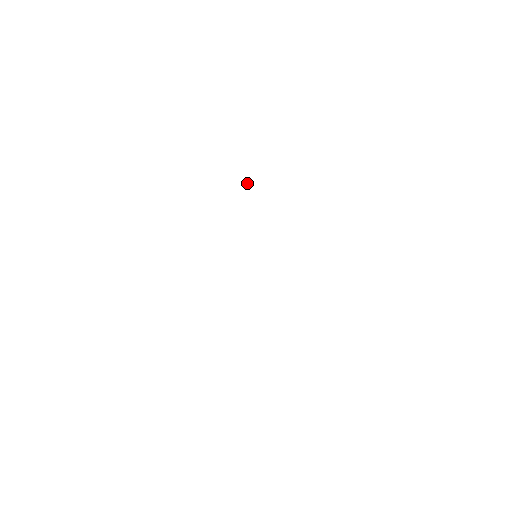
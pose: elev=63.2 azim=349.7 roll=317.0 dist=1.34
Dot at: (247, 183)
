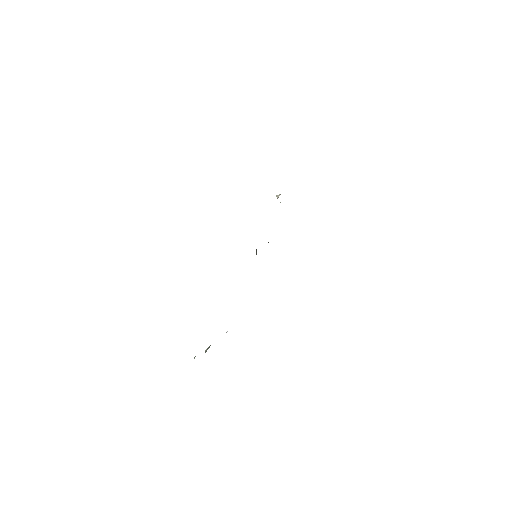
Dot at: (277, 196)
